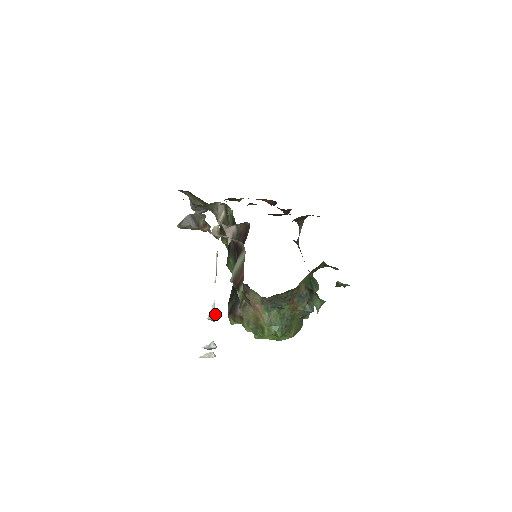
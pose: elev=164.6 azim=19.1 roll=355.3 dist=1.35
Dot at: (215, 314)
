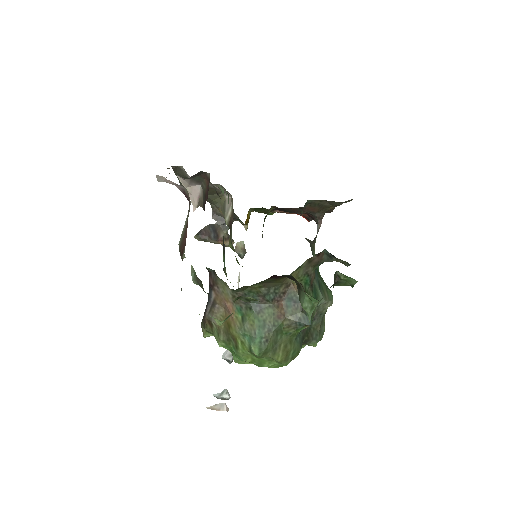
Dot at: (231, 353)
